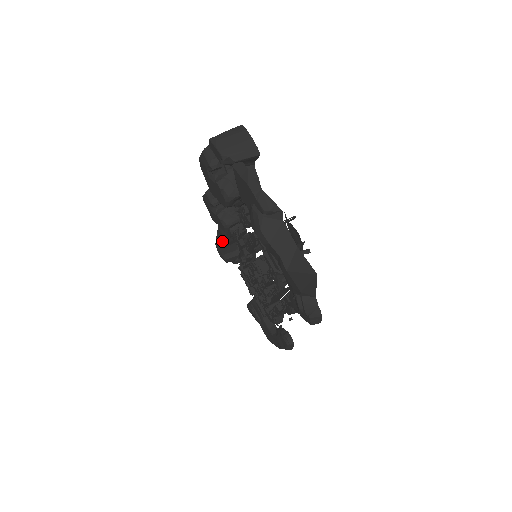
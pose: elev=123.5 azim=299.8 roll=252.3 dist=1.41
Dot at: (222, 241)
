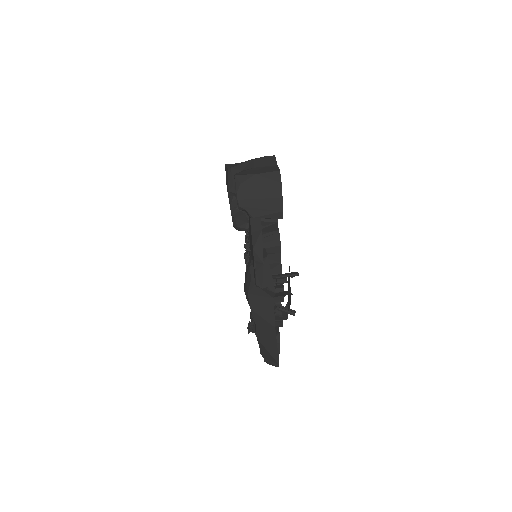
Dot at: occluded
